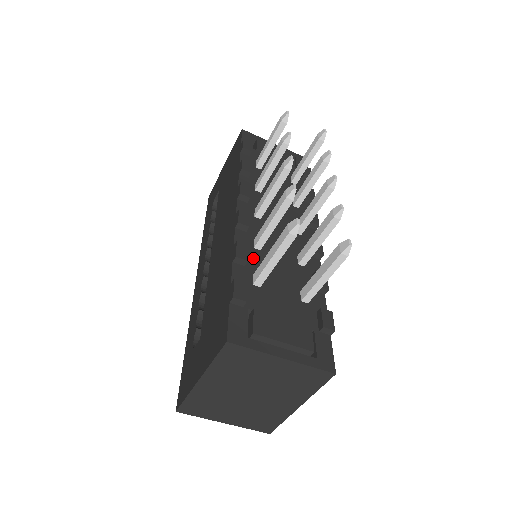
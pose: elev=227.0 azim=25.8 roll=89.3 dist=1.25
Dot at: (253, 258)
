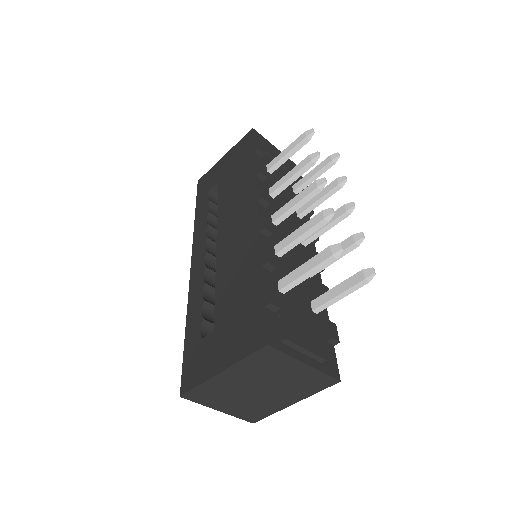
Dot at: (276, 264)
